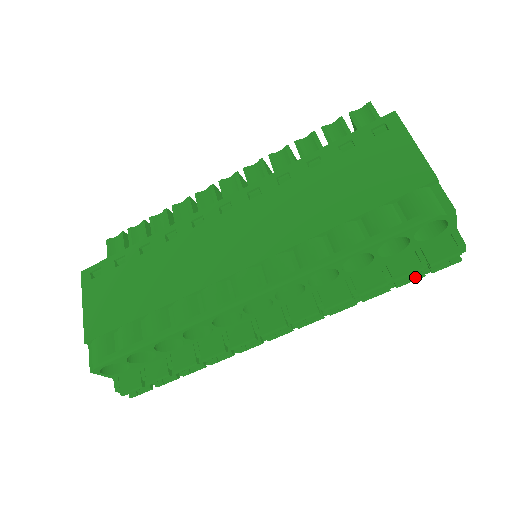
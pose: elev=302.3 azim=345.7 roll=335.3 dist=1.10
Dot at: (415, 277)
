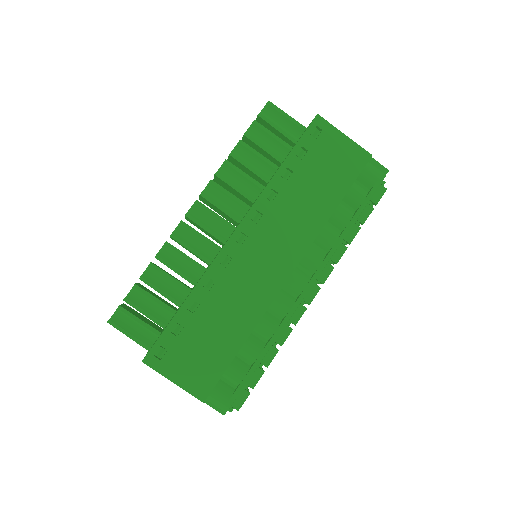
Dot at: occluded
